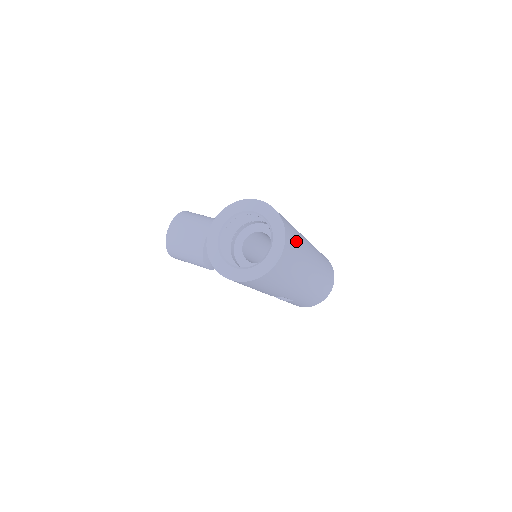
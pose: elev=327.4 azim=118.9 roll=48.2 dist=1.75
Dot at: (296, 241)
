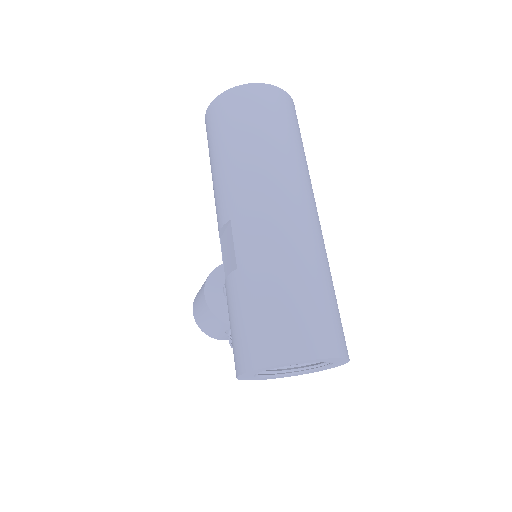
Dot at: (290, 126)
